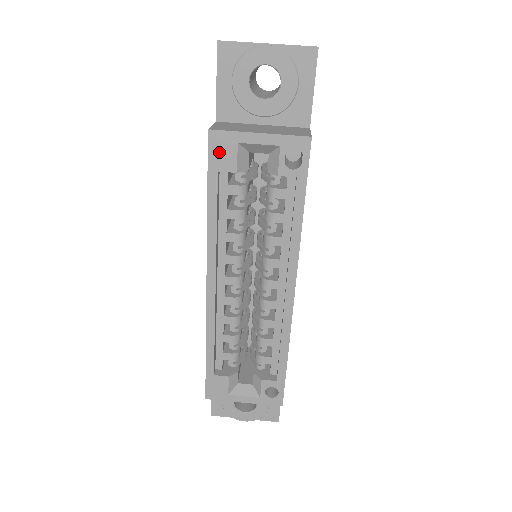
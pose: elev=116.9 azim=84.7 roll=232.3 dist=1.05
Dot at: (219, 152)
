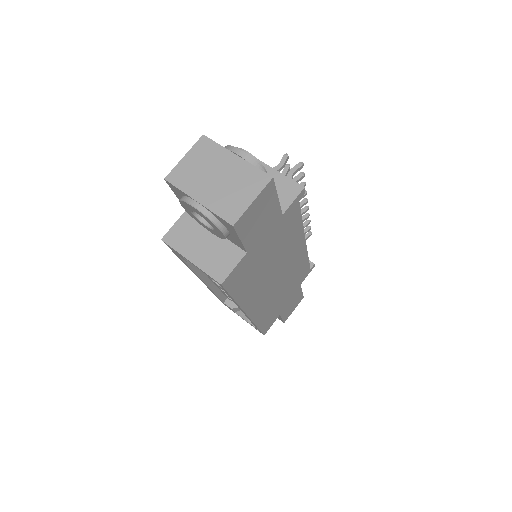
Dot at: (173, 250)
